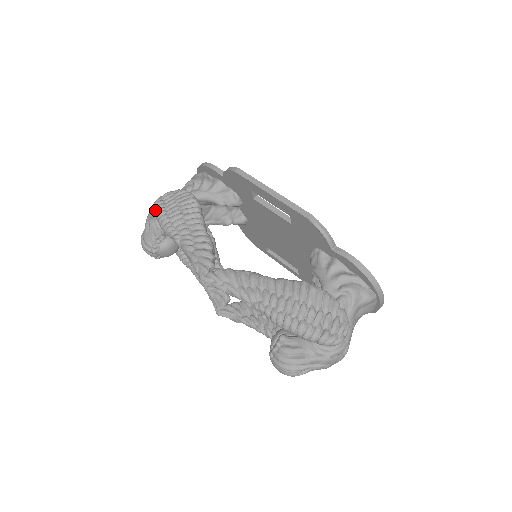
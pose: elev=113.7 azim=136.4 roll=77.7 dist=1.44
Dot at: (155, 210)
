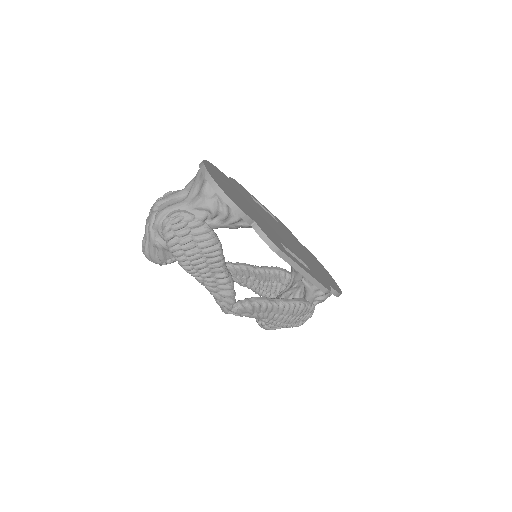
Dot at: (169, 247)
